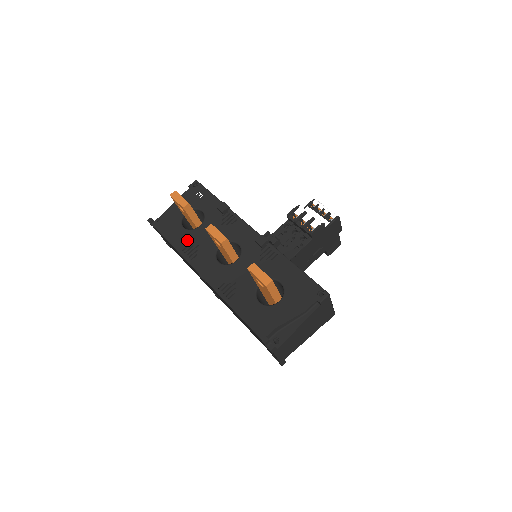
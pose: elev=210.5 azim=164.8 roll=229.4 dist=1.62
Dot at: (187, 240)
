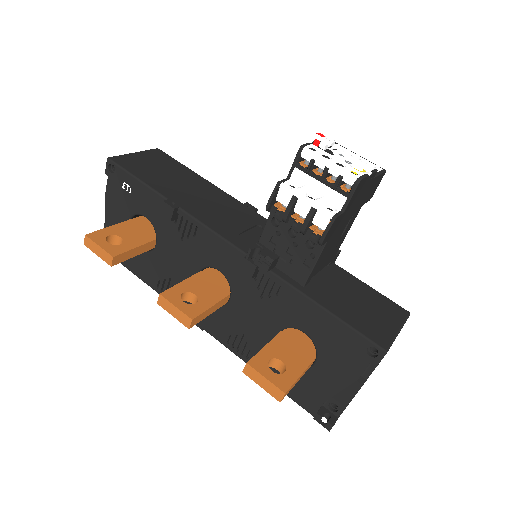
Dot at: (153, 271)
